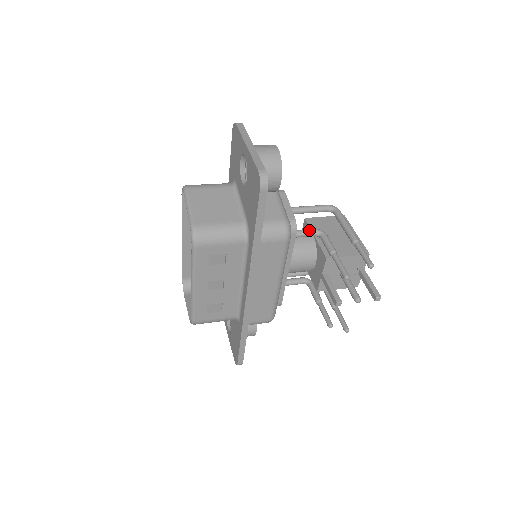
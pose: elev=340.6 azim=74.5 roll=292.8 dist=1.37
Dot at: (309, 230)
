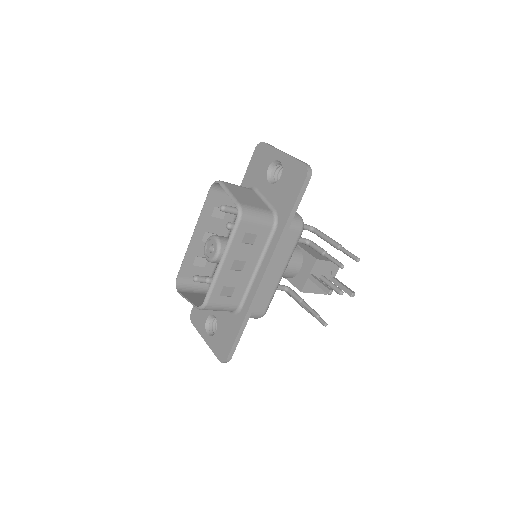
Dot at: occluded
